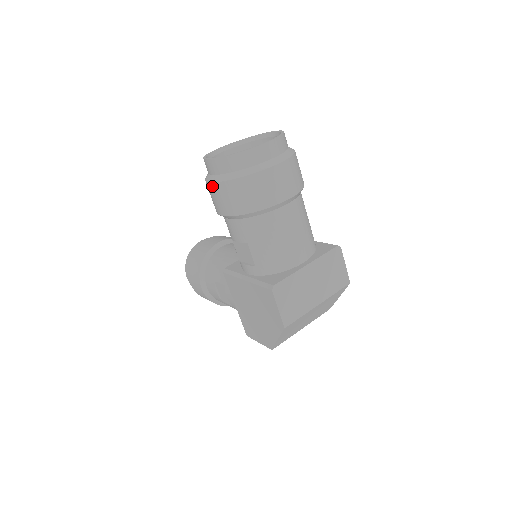
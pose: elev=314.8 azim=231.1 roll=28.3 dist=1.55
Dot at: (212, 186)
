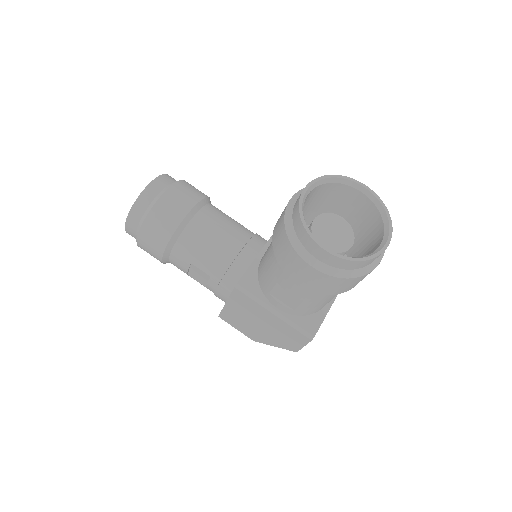
Dot at: (311, 269)
